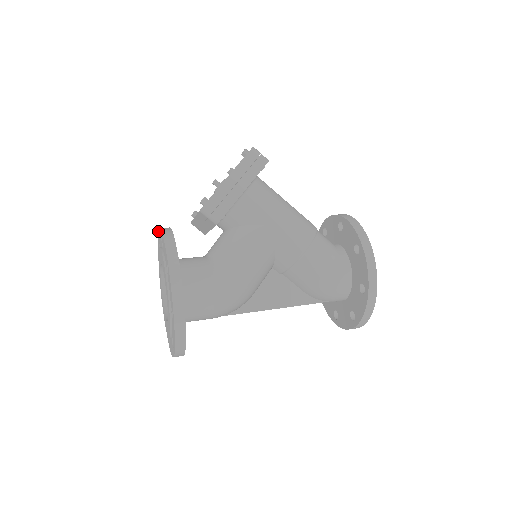
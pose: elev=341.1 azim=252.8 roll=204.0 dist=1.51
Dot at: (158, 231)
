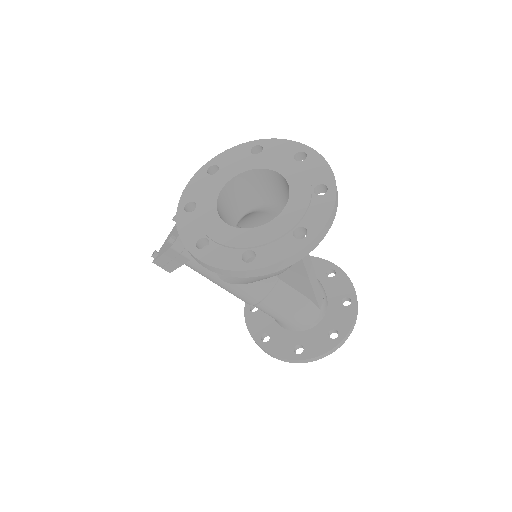
Dot at: occluded
